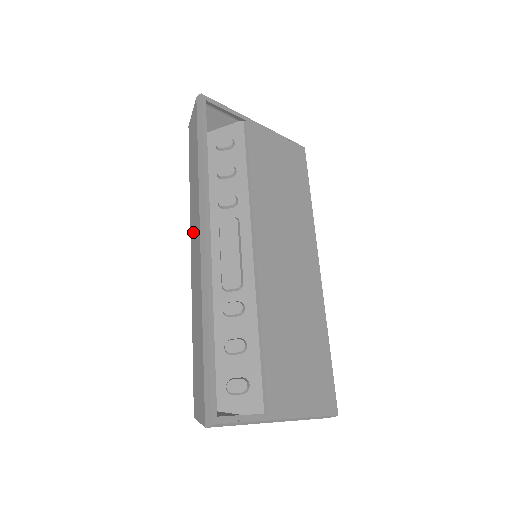
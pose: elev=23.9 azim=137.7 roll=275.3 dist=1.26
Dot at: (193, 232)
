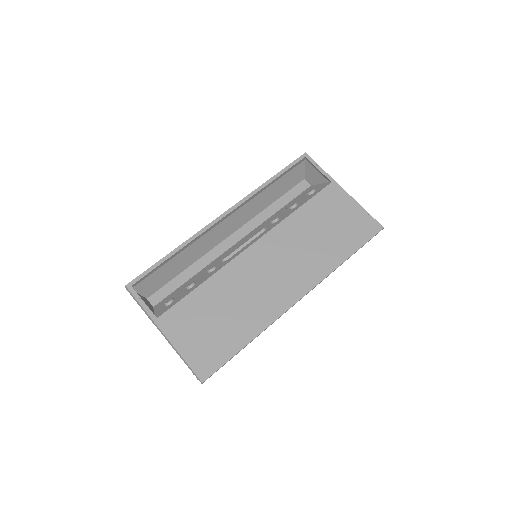
Dot at: occluded
